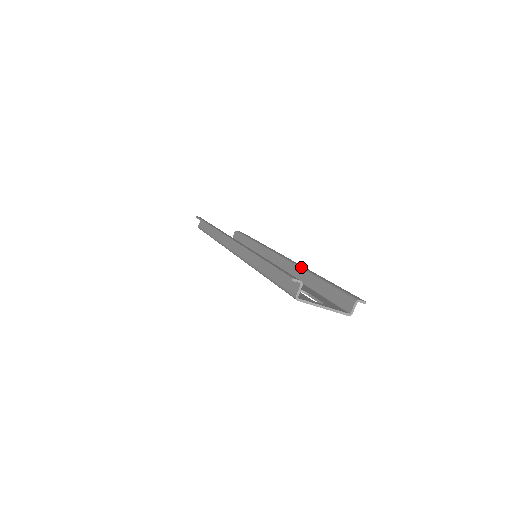
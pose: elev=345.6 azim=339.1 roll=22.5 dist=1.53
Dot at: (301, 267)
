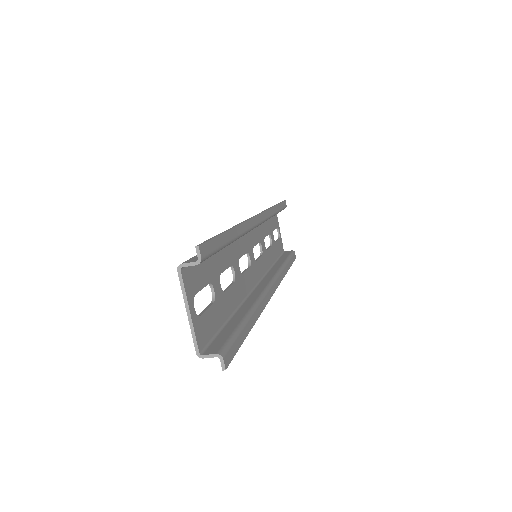
Dot at: (260, 301)
